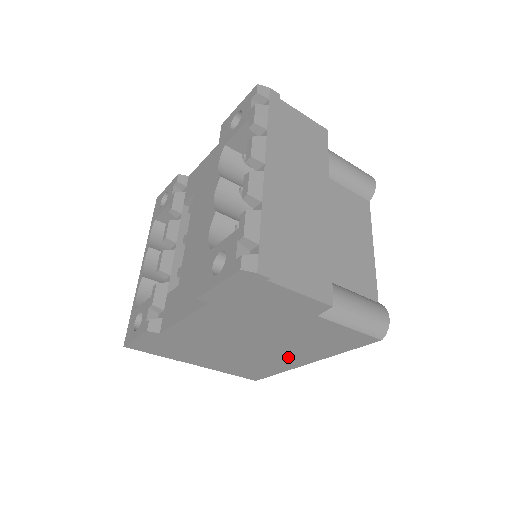
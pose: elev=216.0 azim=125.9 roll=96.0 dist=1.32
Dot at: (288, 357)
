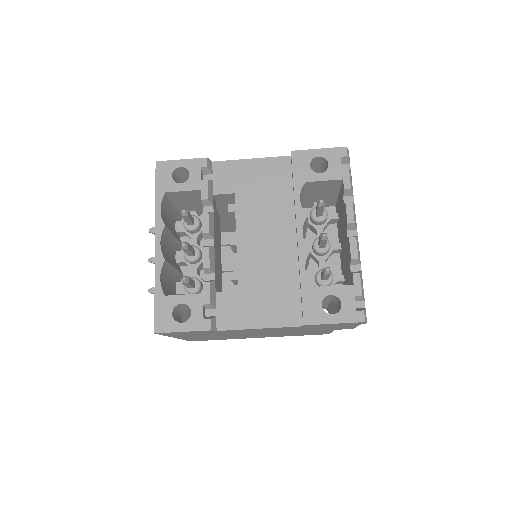
Dot at: (257, 336)
